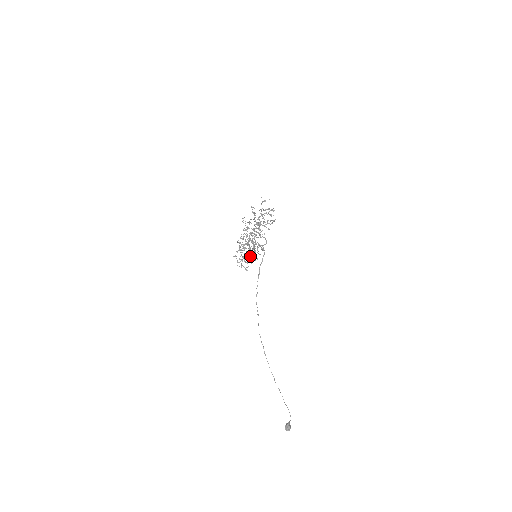
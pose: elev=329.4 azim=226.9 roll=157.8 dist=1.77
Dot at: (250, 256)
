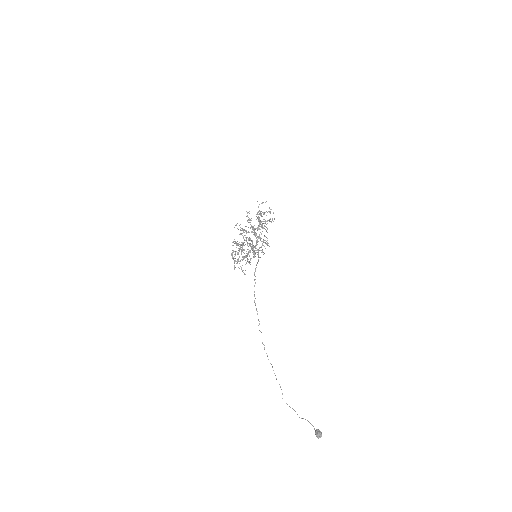
Dot at: (254, 252)
